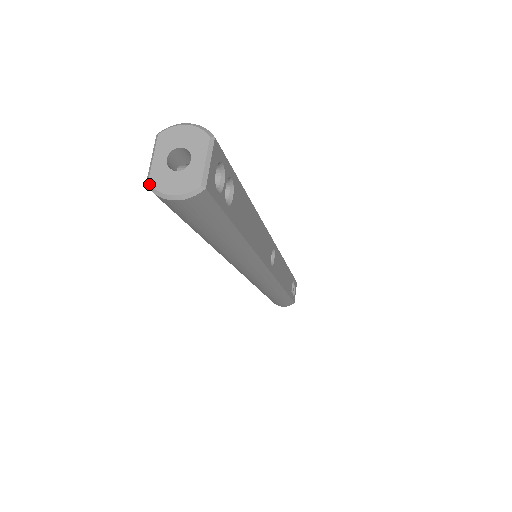
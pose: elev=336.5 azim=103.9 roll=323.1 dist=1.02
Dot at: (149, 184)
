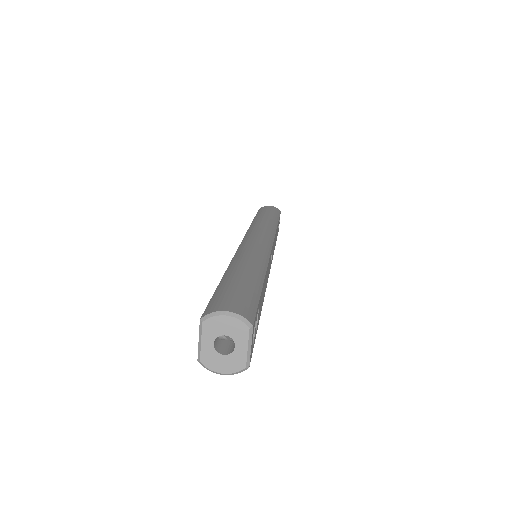
Dot at: (201, 363)
